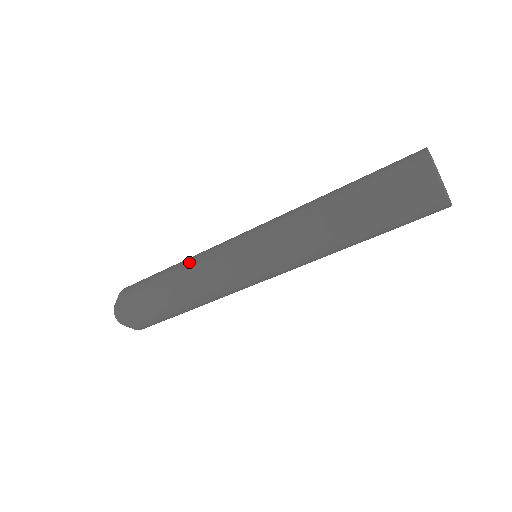
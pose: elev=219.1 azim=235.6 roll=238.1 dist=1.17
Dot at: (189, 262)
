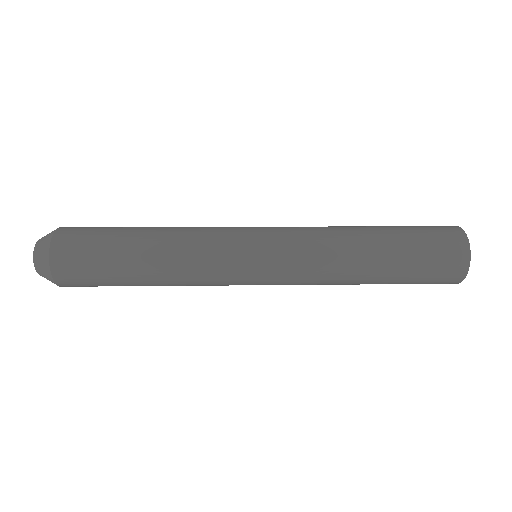
Dot at: (178, 254)
